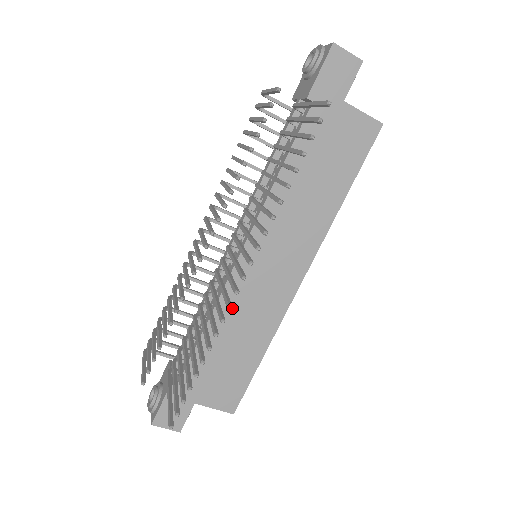
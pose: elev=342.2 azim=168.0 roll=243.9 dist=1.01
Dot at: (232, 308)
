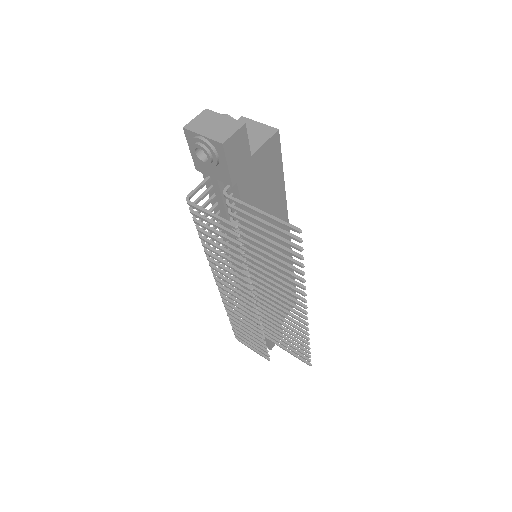
Dot at: occluded
